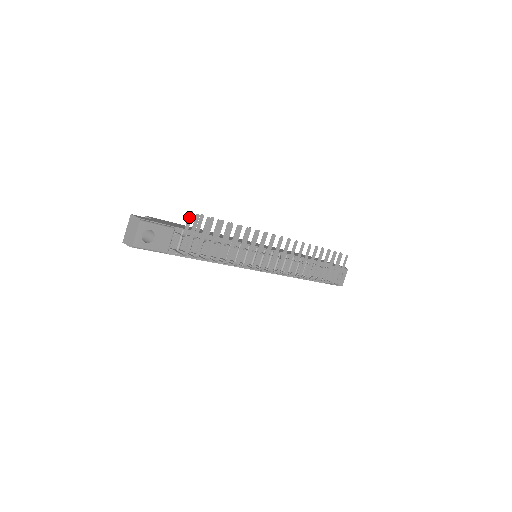
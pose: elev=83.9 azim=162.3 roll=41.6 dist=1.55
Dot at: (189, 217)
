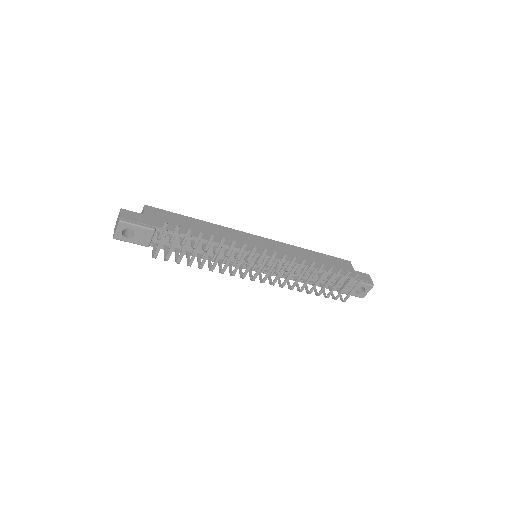
Dot at: (163, 227)
